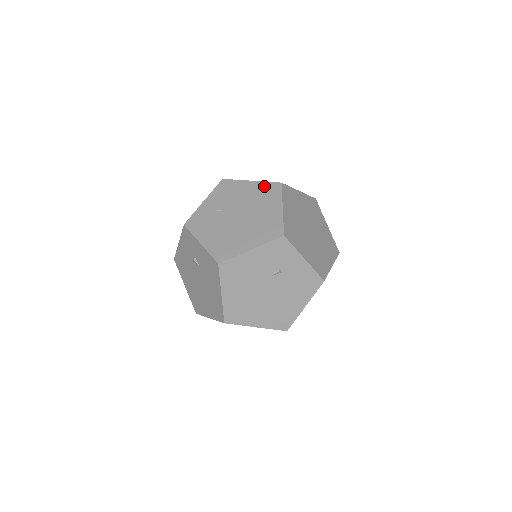
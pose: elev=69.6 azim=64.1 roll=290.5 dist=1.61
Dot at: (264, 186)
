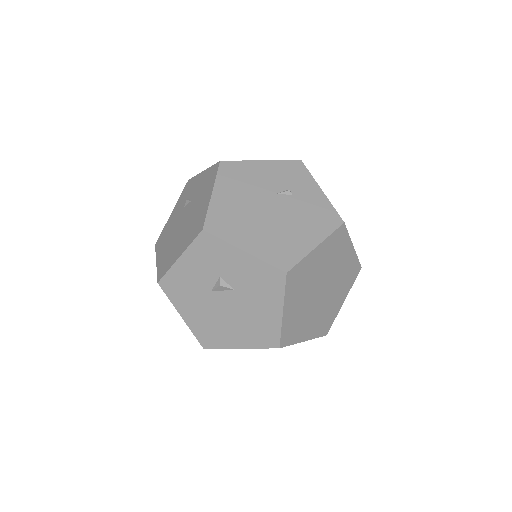
Dot at: occluded
